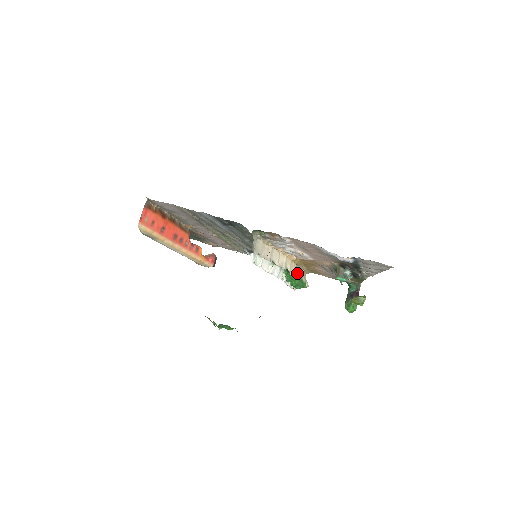
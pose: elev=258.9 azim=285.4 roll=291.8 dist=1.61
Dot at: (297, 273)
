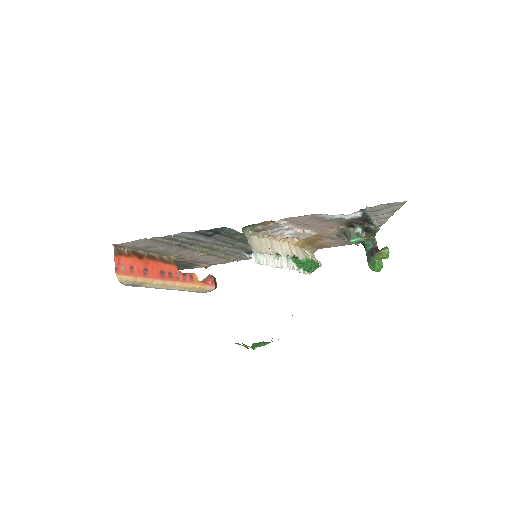
Dot at: (305, 255)
